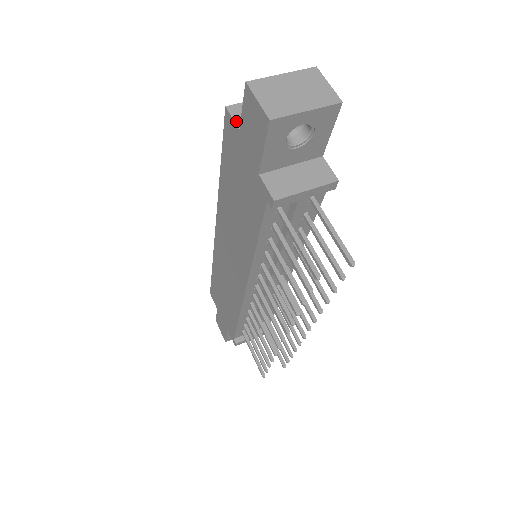
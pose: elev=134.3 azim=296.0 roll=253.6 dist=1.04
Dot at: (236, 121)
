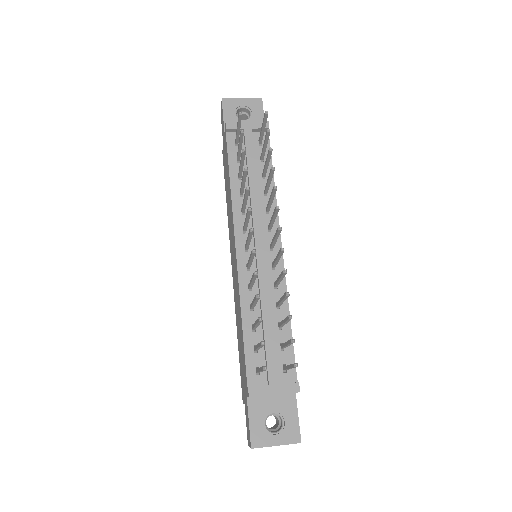
Dot at: occluded
